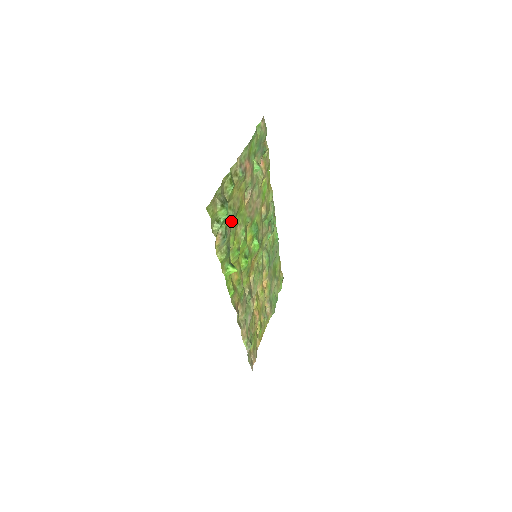
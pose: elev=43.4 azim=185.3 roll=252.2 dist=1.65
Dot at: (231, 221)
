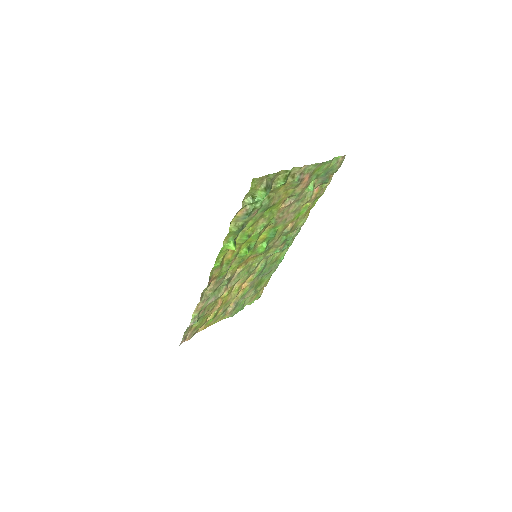
Dot at: (261, 208)
